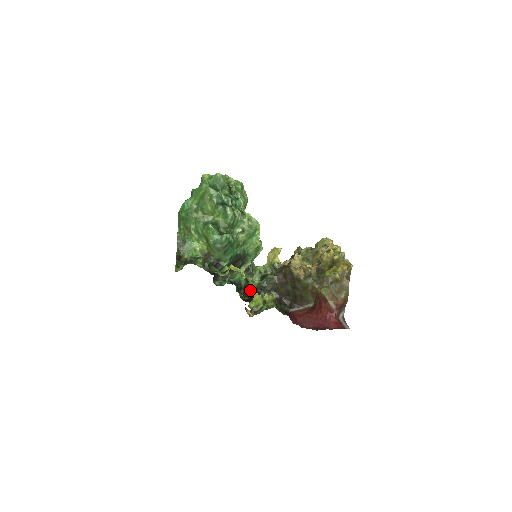
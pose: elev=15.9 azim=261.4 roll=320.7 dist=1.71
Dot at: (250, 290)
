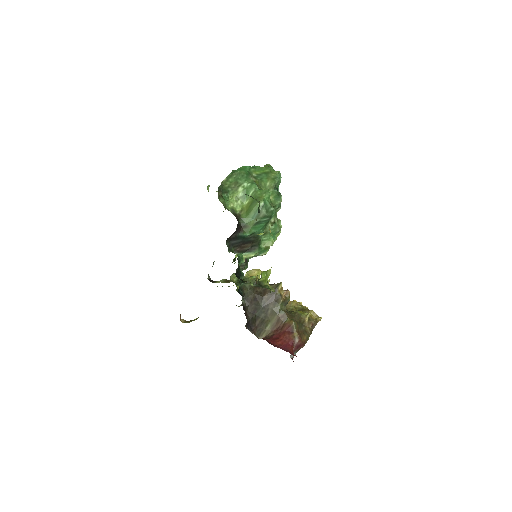
Dot at: (239, 277)
